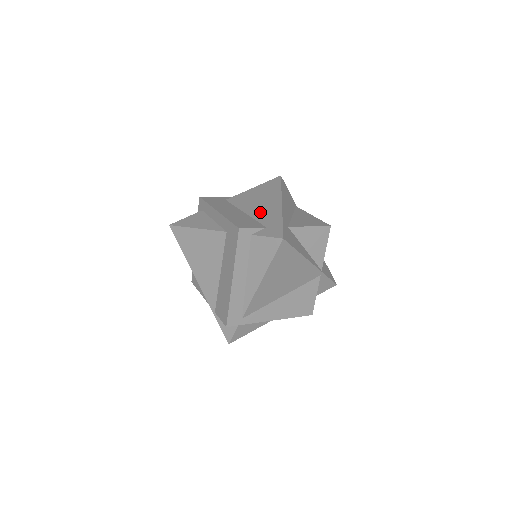
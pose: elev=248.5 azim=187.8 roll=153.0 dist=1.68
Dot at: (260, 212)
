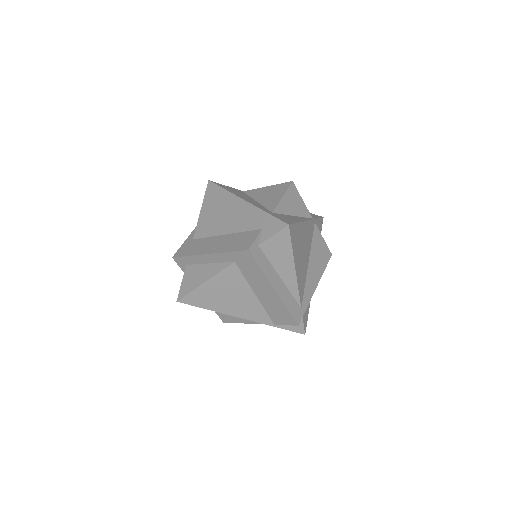
Dot at: (238, 223)
